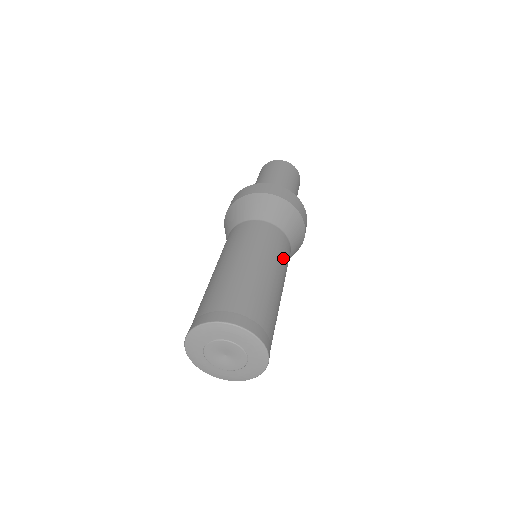
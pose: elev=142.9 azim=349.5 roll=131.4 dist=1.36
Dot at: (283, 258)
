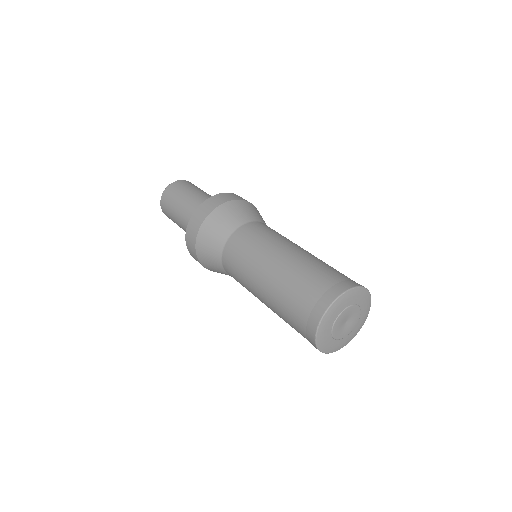
Dot at: occluded
